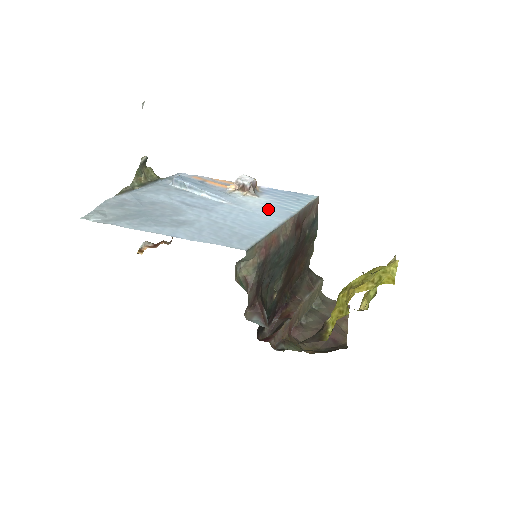
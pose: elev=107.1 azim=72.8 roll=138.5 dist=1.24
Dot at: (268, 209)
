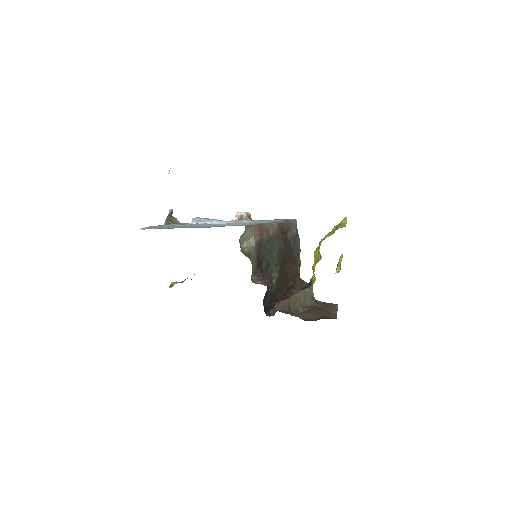
Dot at: occluded
